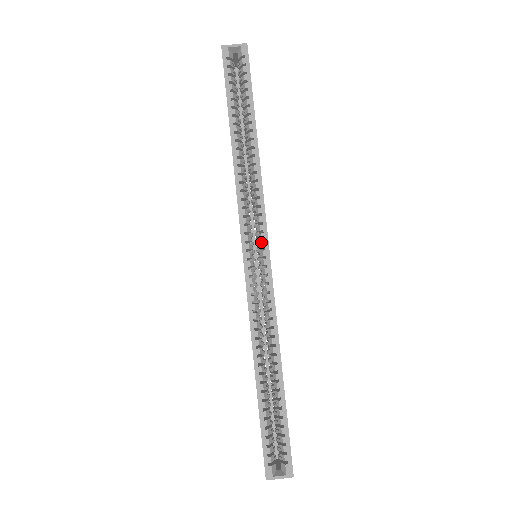
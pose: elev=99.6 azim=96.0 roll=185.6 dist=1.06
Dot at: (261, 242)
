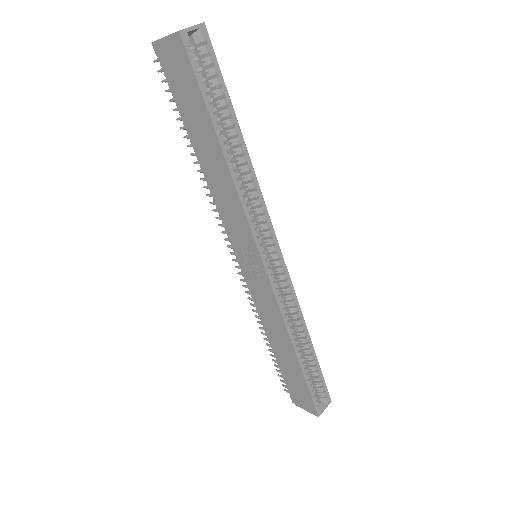
Dot at: (273, 246)
